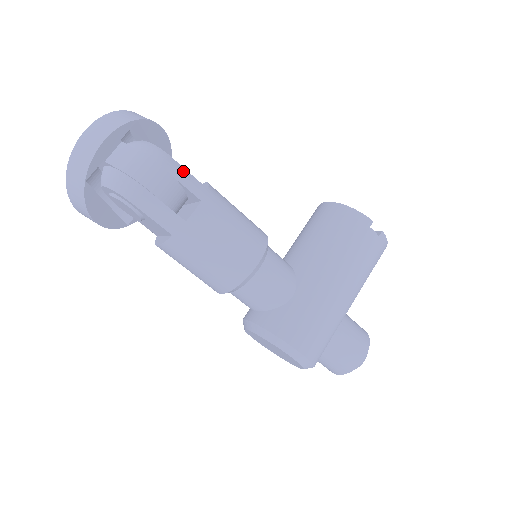
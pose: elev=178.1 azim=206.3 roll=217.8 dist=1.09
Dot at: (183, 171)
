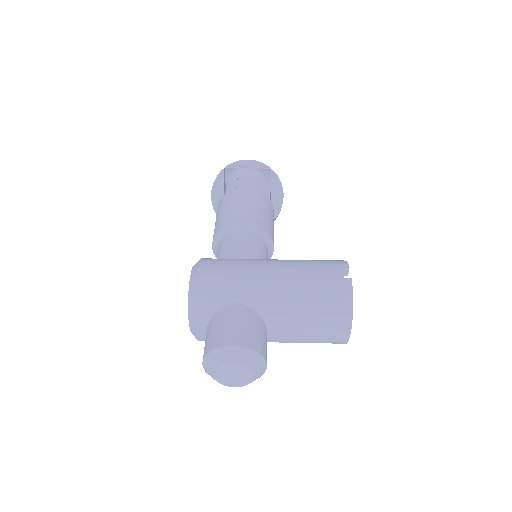
Dot at: (263, 181)
